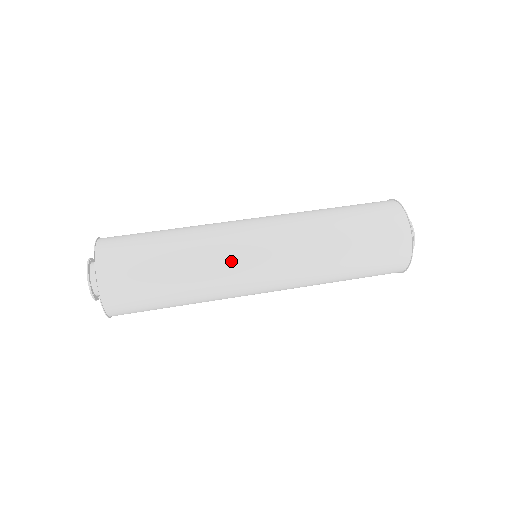
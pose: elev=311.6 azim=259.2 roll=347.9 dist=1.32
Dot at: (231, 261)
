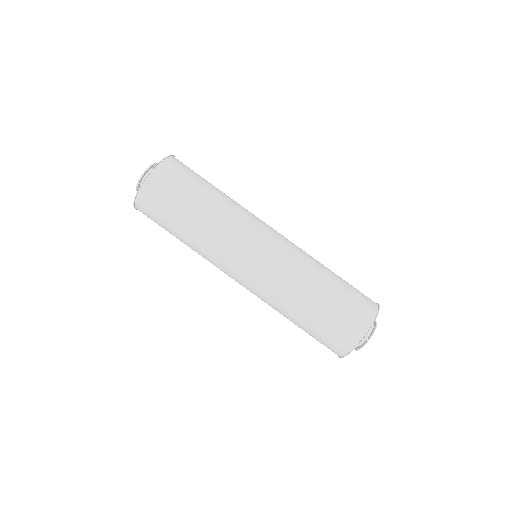
Dot at: (227, 251)
